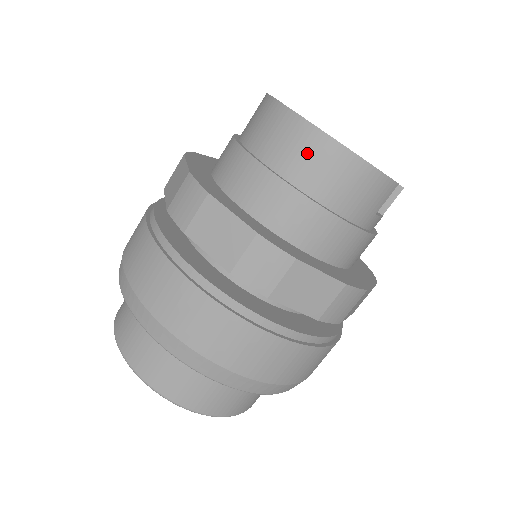
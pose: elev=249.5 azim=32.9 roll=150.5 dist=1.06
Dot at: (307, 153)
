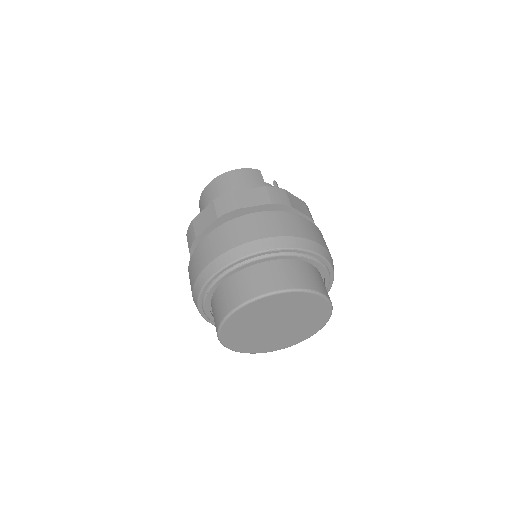
Dot at: (215, 187)
